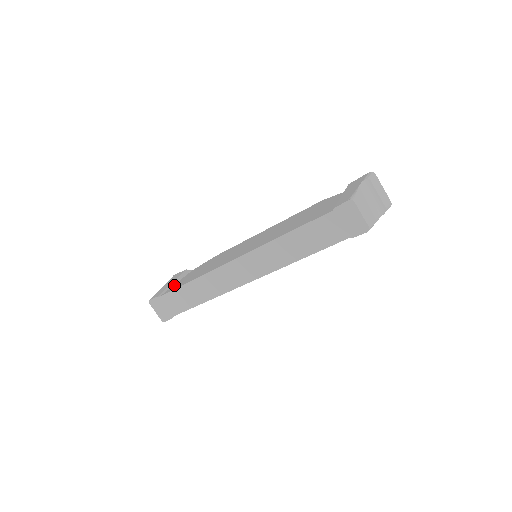
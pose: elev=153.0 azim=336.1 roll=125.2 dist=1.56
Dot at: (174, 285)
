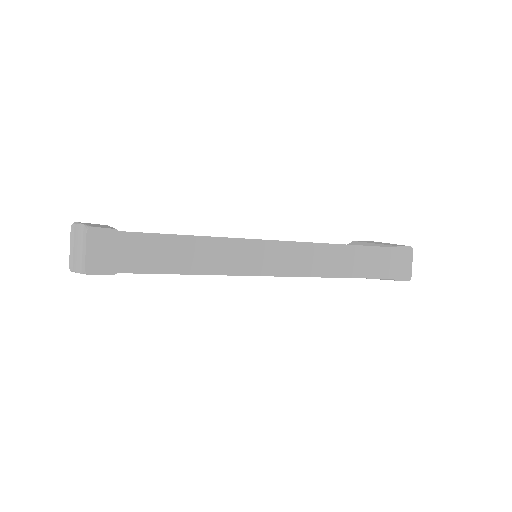
Dot at: occluded
